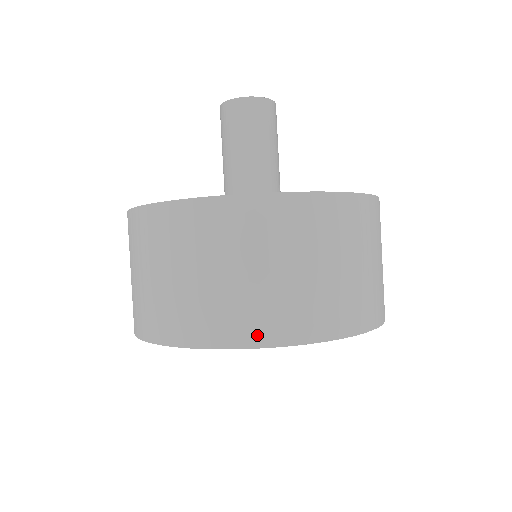
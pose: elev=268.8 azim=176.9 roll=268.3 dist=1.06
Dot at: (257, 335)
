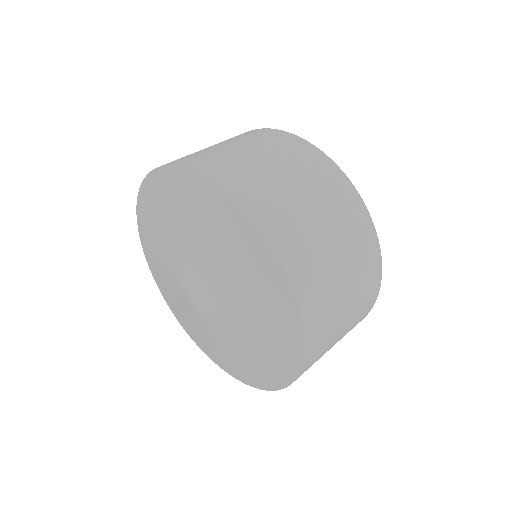
Dot at: (247, 199)
